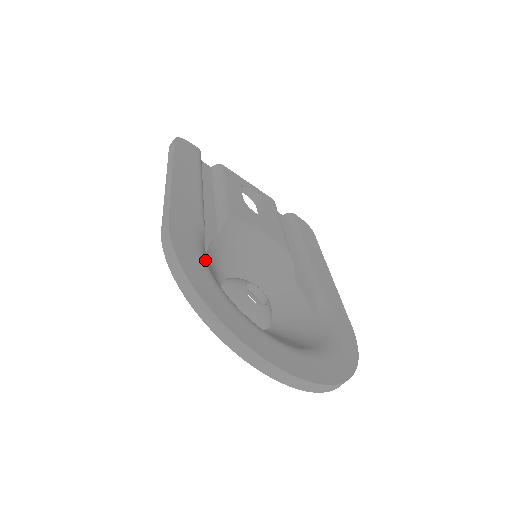
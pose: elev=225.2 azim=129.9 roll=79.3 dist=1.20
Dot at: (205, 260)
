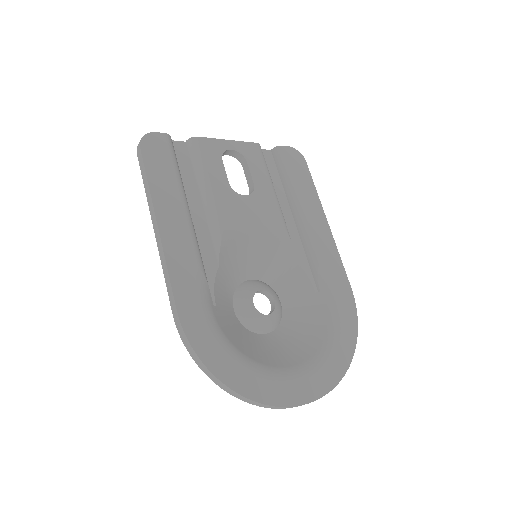
Dot at: (217, 328)
